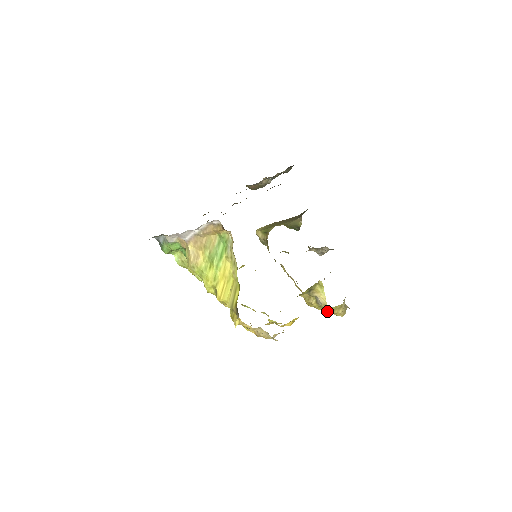
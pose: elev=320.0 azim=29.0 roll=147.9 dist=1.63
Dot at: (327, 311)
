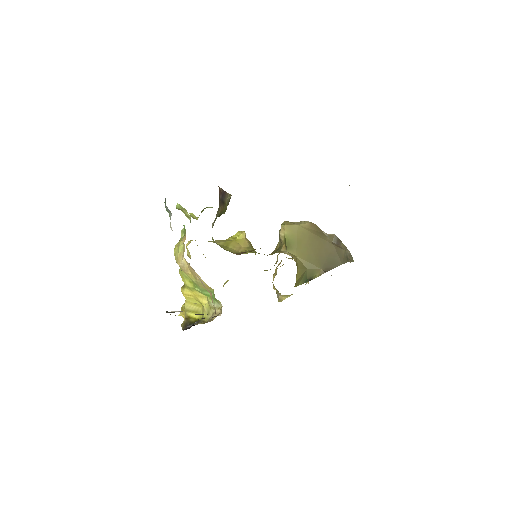
Dot at: (278, 301)
